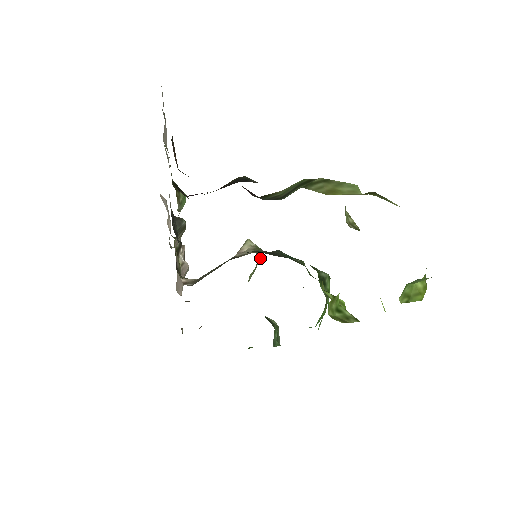
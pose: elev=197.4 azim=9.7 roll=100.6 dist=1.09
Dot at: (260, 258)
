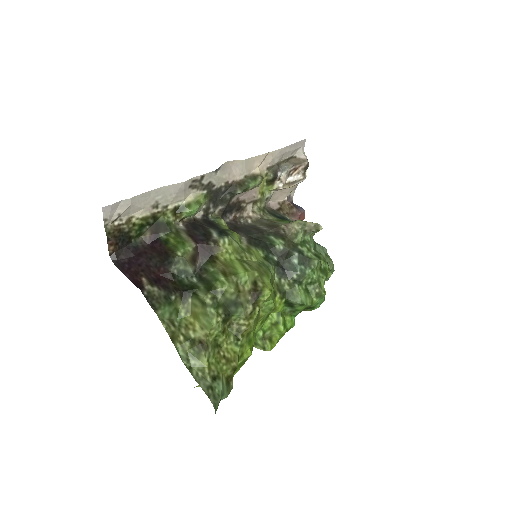
Dot at: (321, 229)
